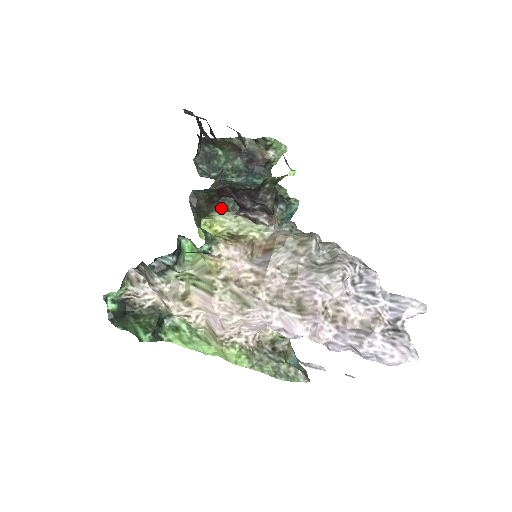
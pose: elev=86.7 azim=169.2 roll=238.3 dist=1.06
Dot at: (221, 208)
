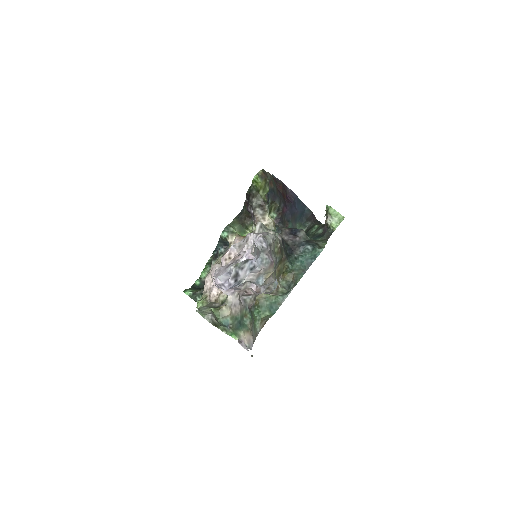
Dot at: occluded
